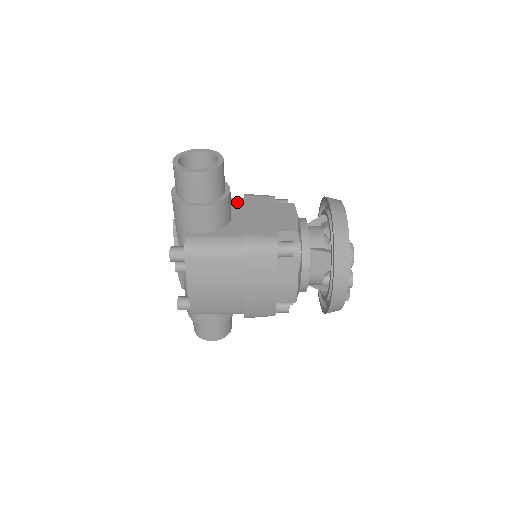
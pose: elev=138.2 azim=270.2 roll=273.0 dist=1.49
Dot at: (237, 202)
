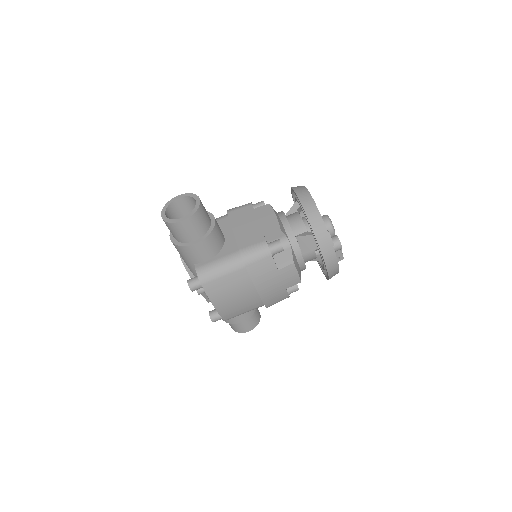
Dot at: (224, 221)
